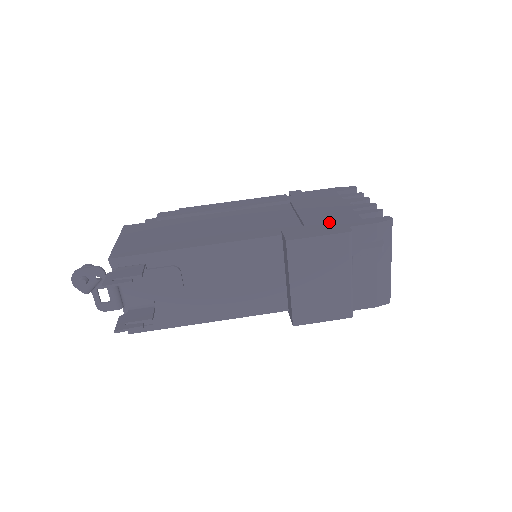
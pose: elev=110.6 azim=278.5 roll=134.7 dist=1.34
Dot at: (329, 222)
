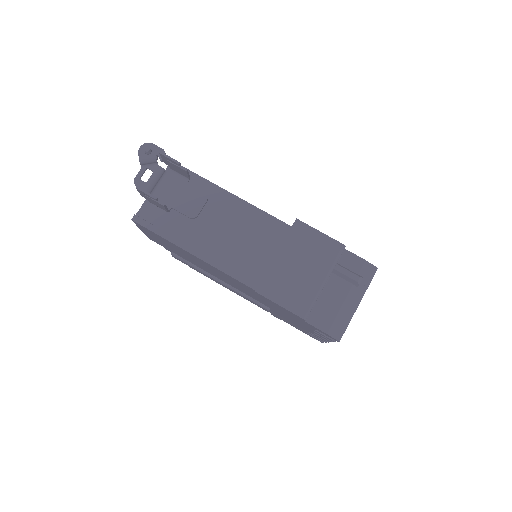
Dot at: occluded
